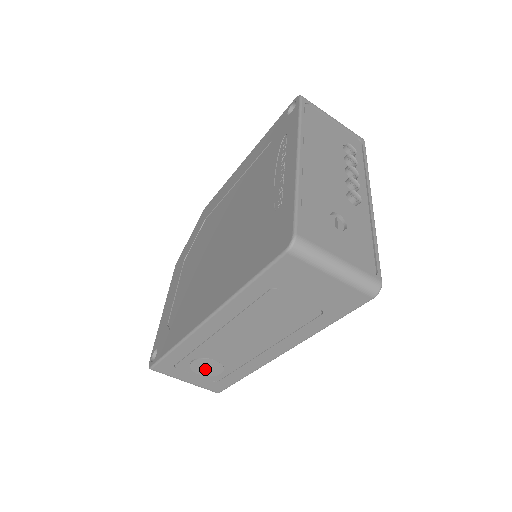
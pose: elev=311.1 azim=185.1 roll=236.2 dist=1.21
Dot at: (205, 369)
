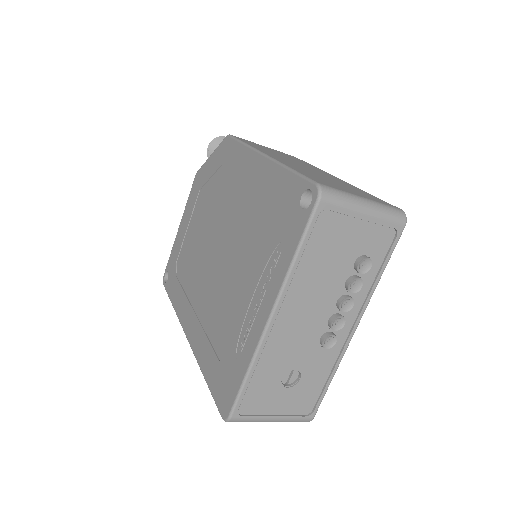
Dot at: occluded
